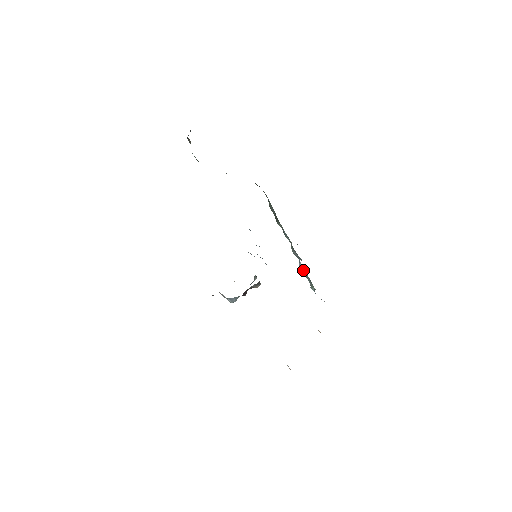
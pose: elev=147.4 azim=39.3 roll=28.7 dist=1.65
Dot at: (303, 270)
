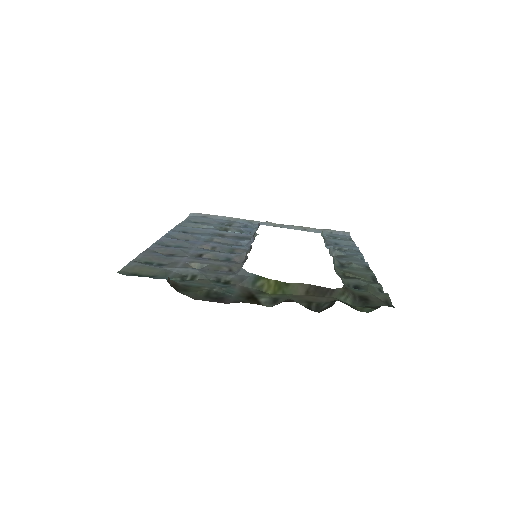
Dot at: (324, 242)
